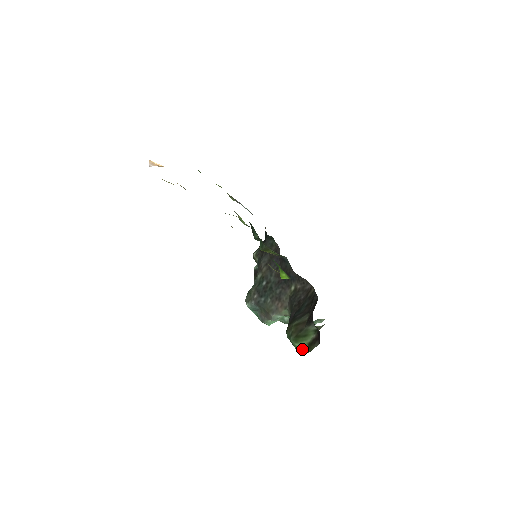
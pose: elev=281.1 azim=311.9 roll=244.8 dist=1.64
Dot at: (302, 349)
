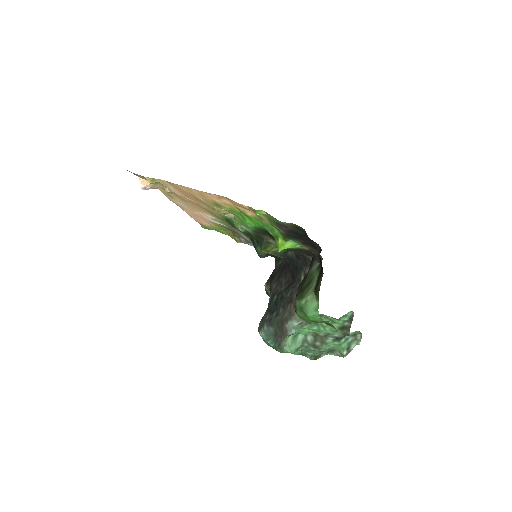
Dot at: (310, 304)
